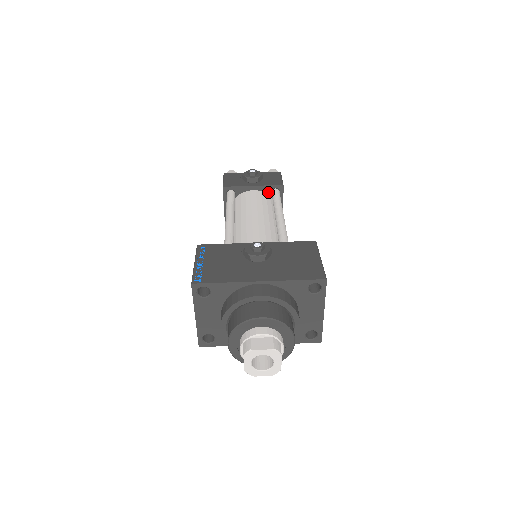
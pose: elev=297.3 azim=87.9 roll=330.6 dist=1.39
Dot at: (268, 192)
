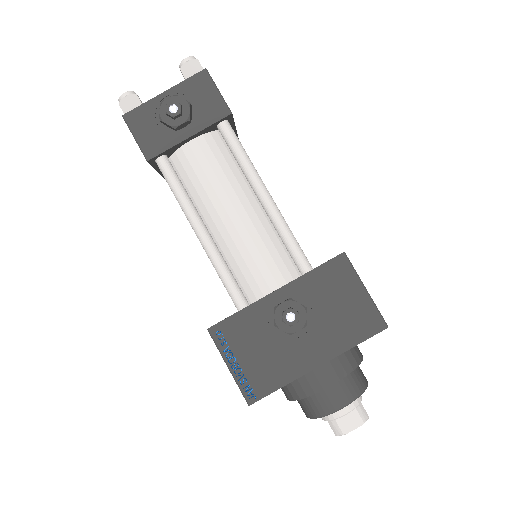
Dot at: (212, 129)
